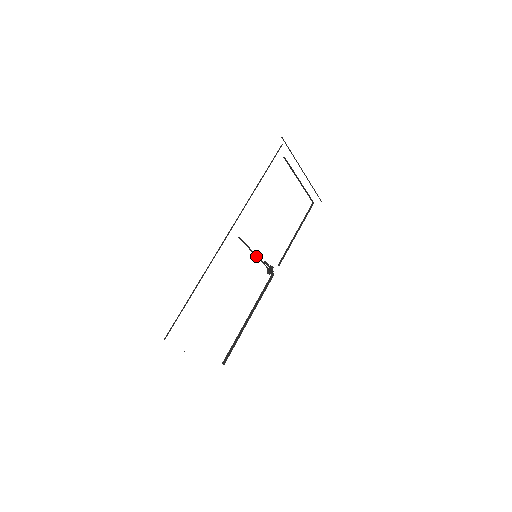
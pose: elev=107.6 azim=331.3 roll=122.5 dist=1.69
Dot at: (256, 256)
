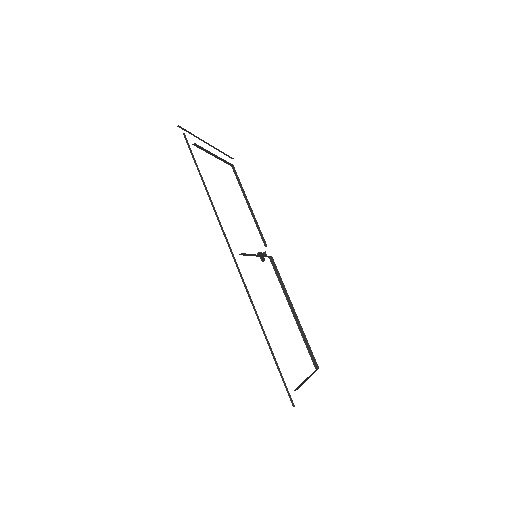
Dot at: occluded
